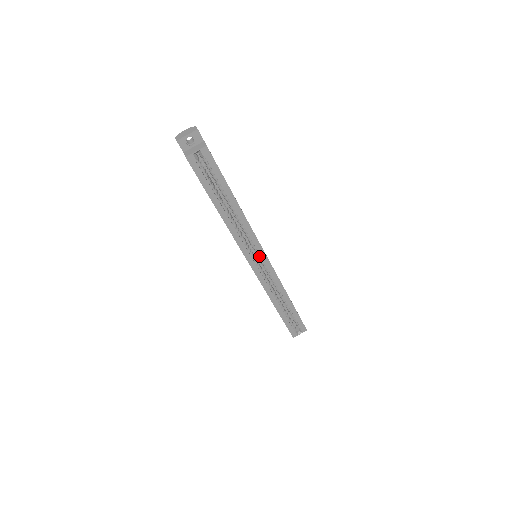
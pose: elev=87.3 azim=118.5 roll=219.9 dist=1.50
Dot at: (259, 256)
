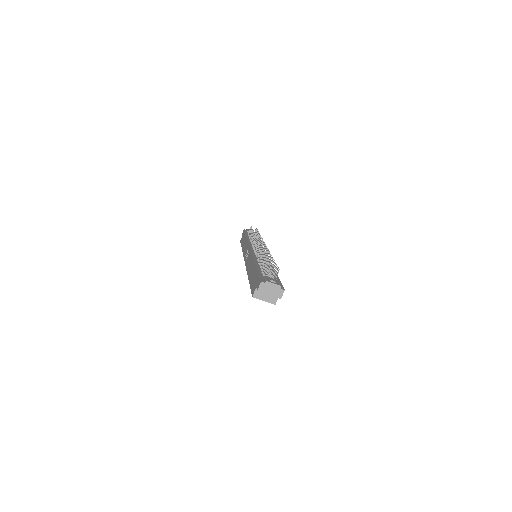
Dot at: occluded
